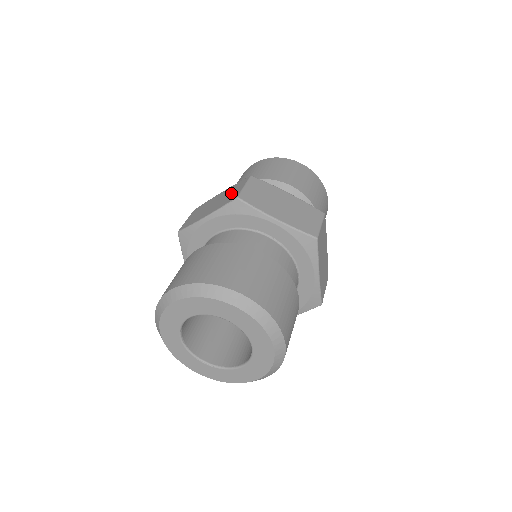
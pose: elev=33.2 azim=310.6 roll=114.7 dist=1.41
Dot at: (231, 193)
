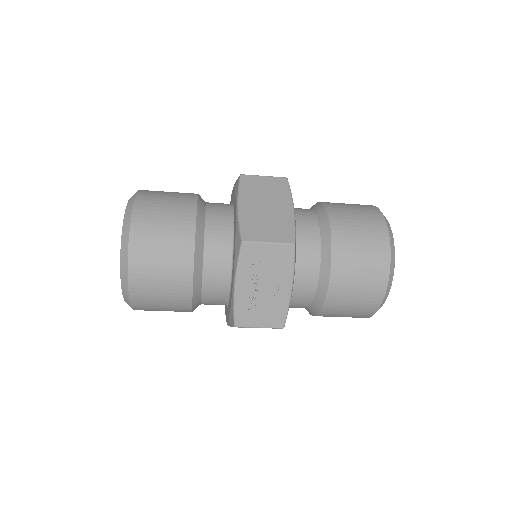
Dot at: occluded
